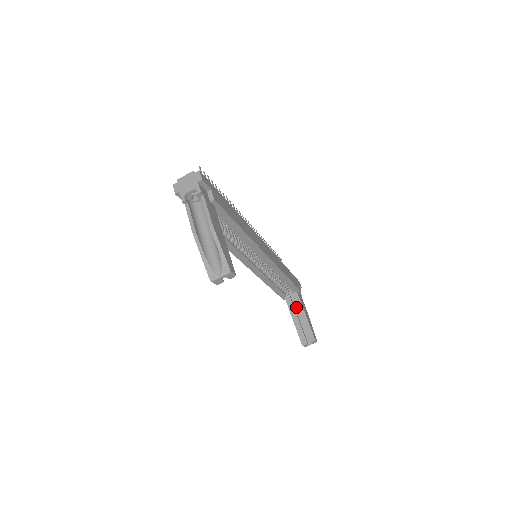
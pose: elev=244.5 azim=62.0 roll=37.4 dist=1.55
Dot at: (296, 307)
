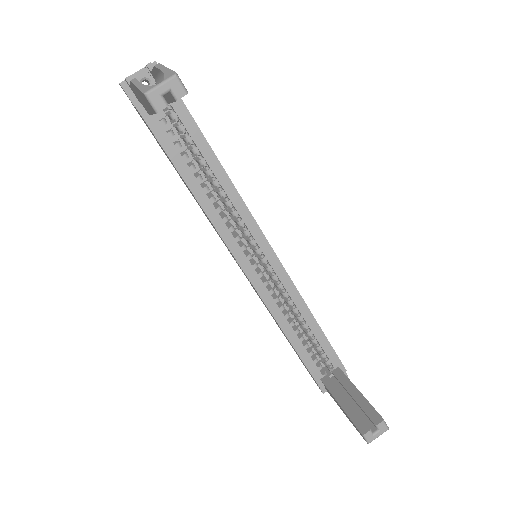
Dot at: (341, 389)
